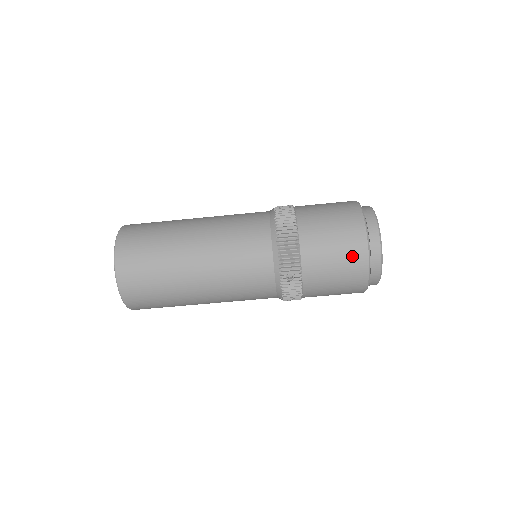
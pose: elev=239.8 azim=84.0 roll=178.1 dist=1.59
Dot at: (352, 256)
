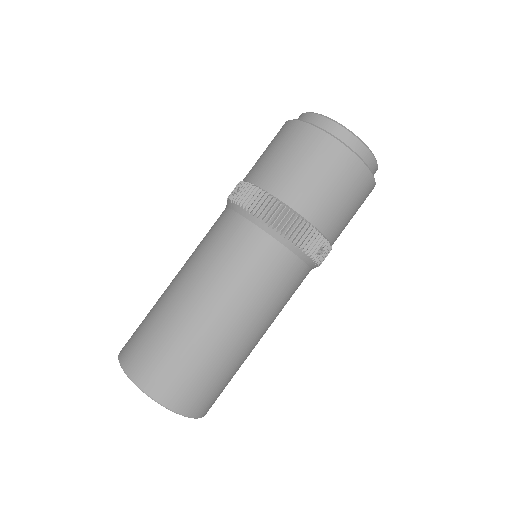
Dot at: (354, 181)
